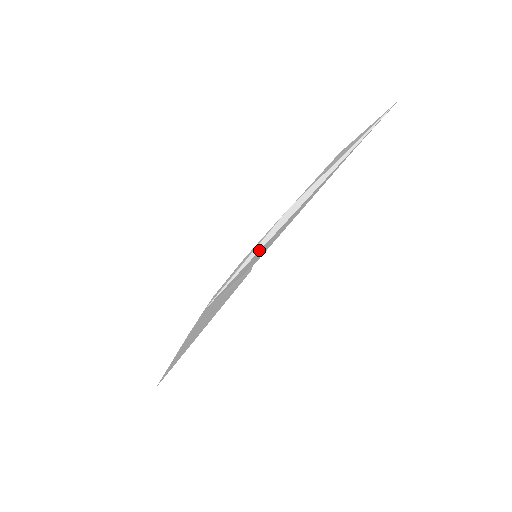
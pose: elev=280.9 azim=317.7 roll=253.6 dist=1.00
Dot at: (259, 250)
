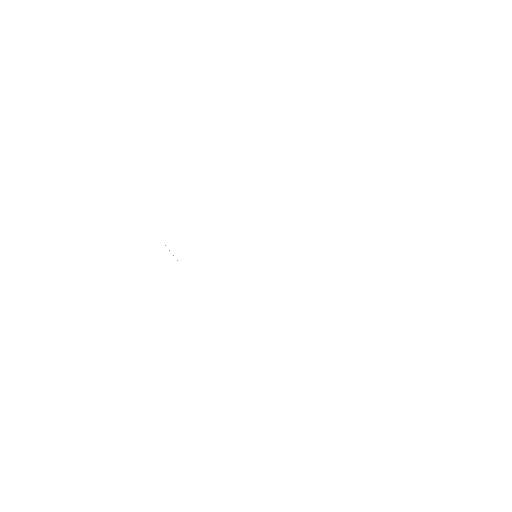
Dot at: occluded
